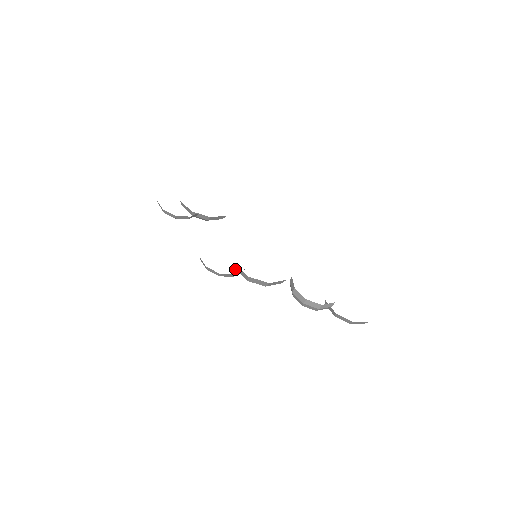
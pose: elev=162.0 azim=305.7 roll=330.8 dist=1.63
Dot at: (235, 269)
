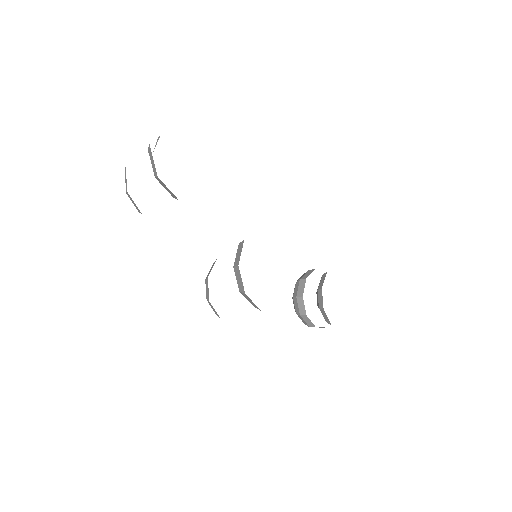
Dot at: (240, 292)
